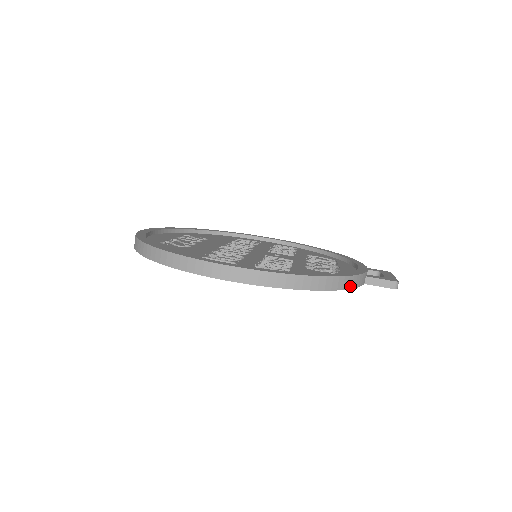
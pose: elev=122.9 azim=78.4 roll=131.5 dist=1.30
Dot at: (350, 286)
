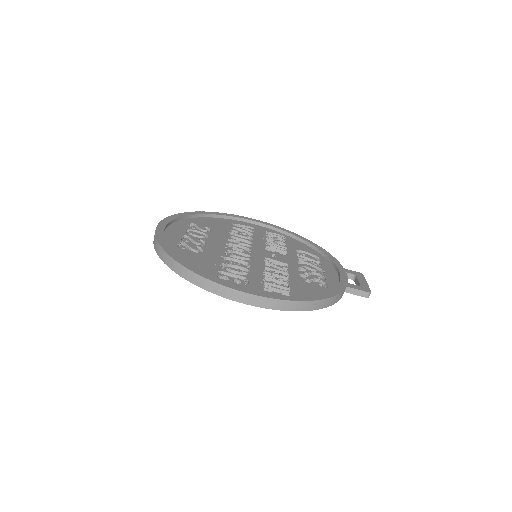
Dot at: (335, 301)
